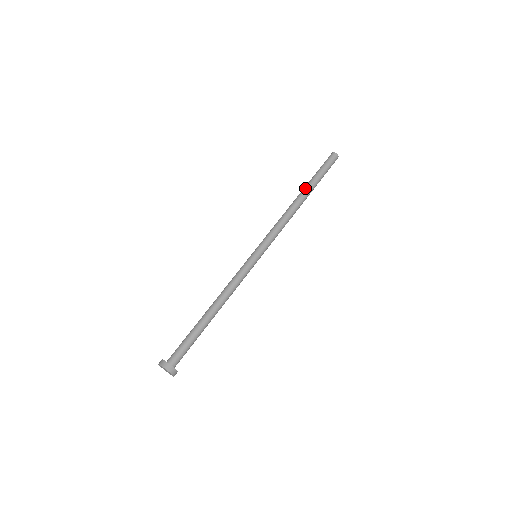
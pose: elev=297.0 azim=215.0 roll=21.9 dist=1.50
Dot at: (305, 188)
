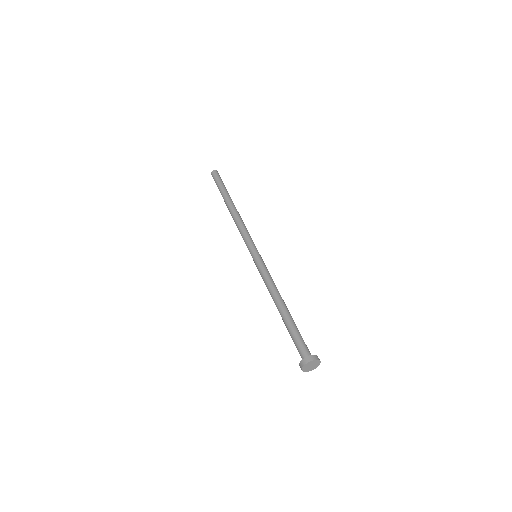
Dot at: (227, 199)
